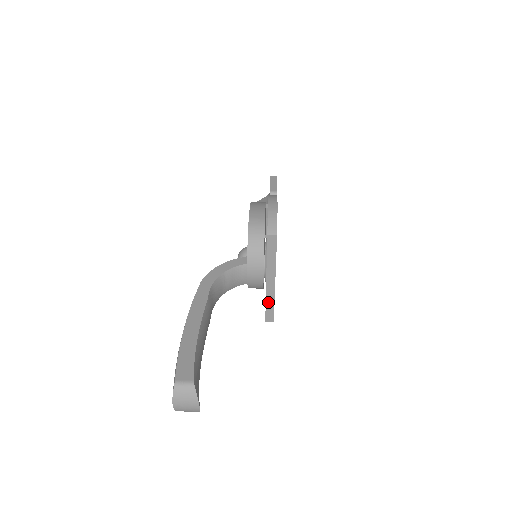
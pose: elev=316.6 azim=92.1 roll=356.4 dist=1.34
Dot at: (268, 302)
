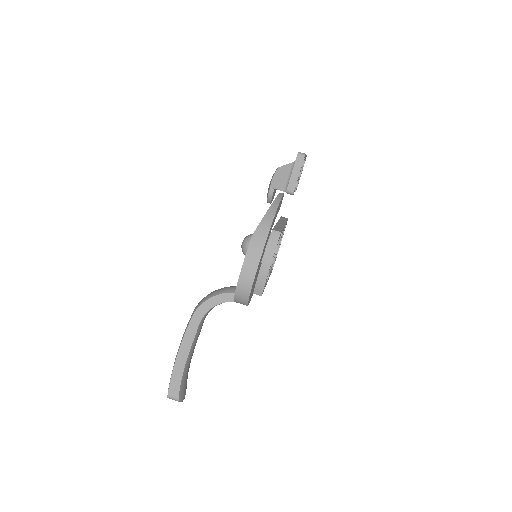
Dot at: occluded
